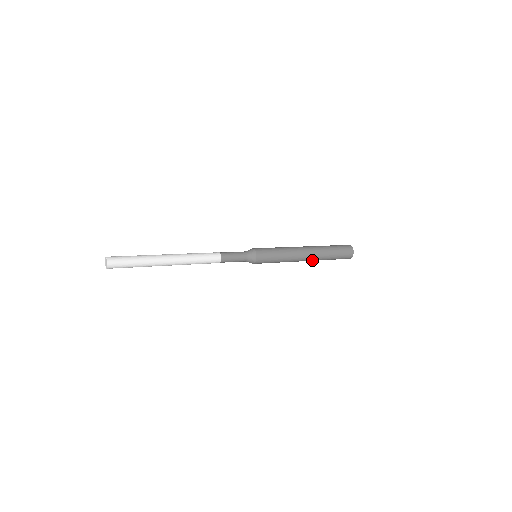
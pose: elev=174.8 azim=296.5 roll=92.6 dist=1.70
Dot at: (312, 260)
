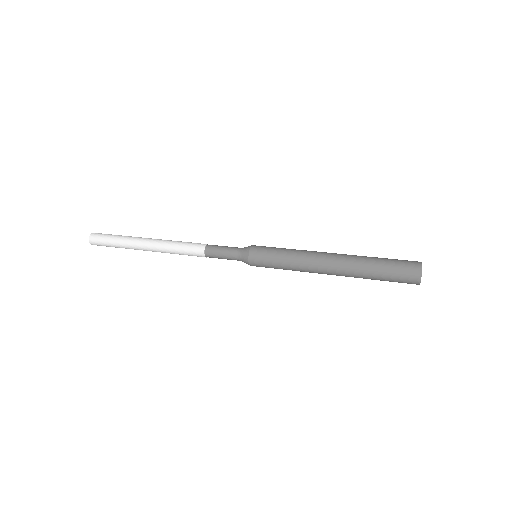
Dot at: (343, 275)
